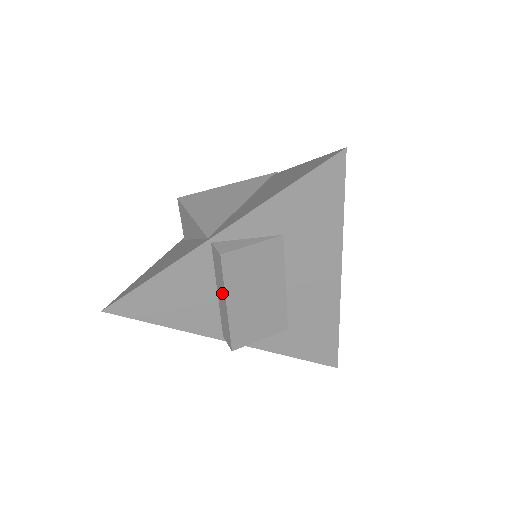
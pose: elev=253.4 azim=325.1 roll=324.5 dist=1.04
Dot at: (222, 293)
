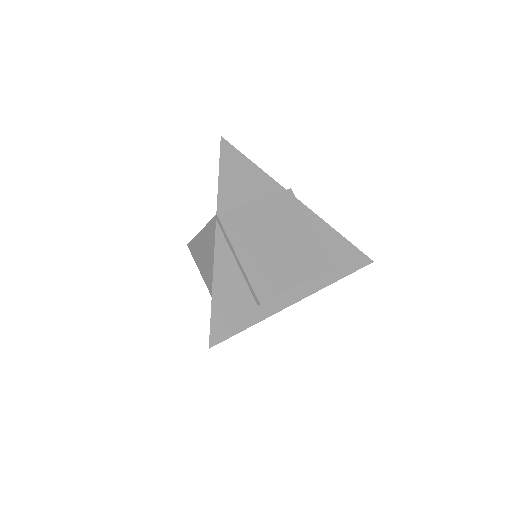
Dot at: occluded
